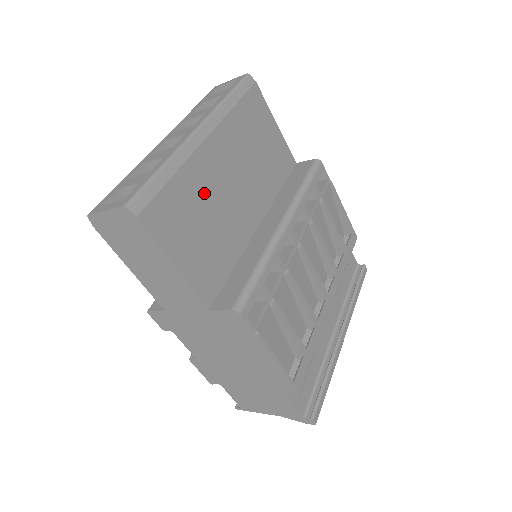
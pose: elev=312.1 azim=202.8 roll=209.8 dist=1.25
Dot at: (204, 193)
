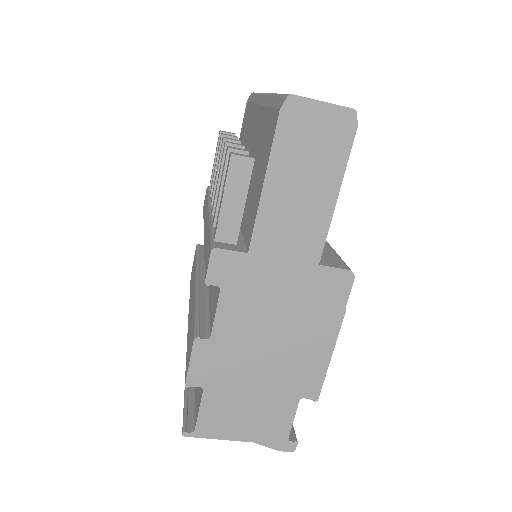
Dot at: occluded
